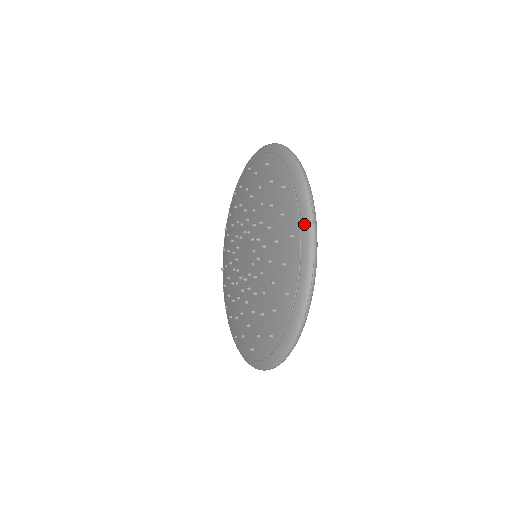
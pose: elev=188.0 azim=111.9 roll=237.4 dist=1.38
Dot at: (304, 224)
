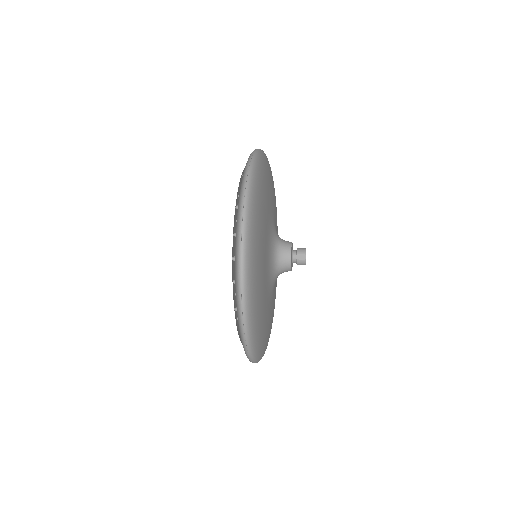
Dot at: (237, 314)
